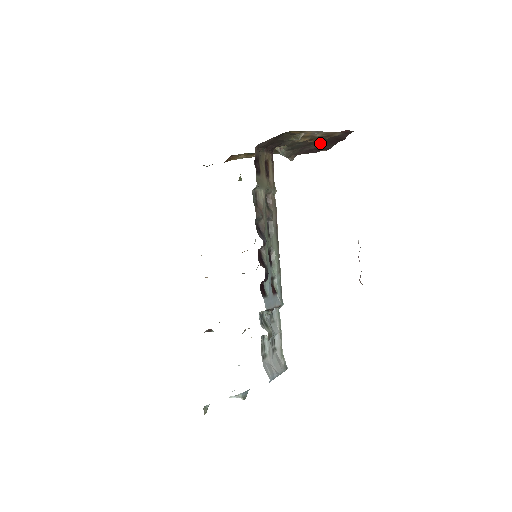
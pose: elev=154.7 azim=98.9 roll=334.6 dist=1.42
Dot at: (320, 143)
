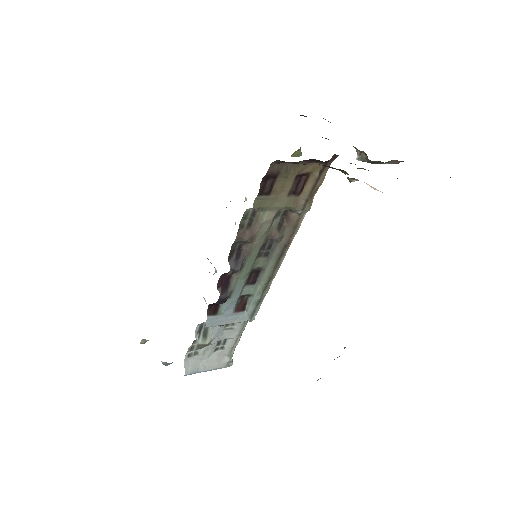
Dot at: occluded
